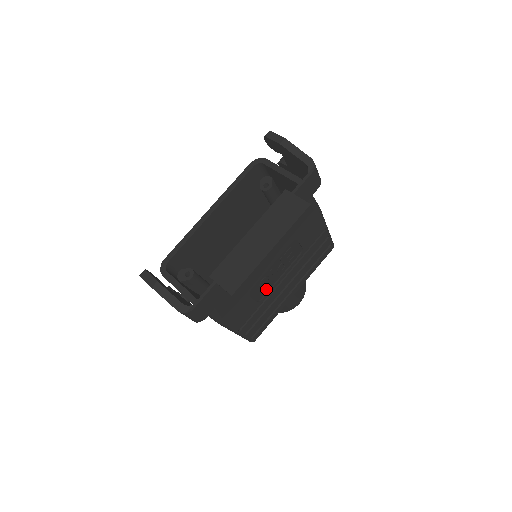
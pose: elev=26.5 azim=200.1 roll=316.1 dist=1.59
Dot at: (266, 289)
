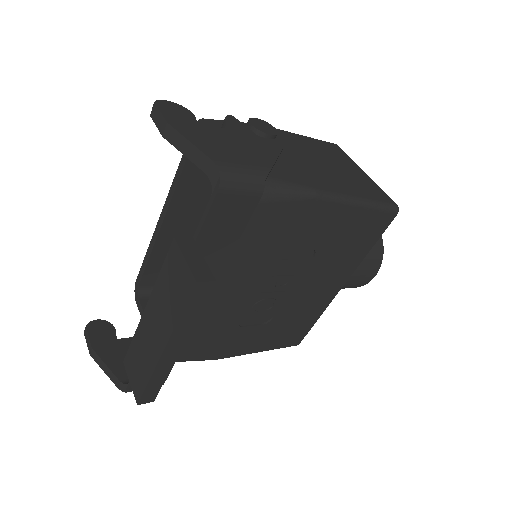
Dot at: (272, 308)
